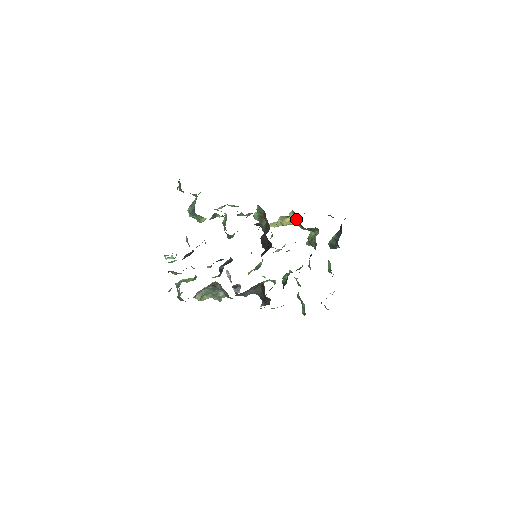
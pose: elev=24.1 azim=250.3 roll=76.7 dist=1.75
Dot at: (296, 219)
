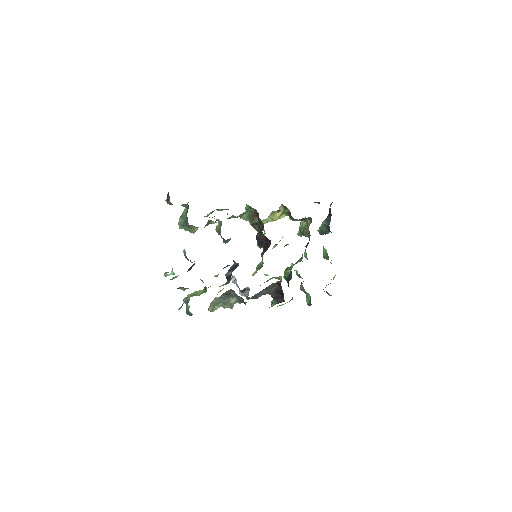
Dot at: (286, 212)
